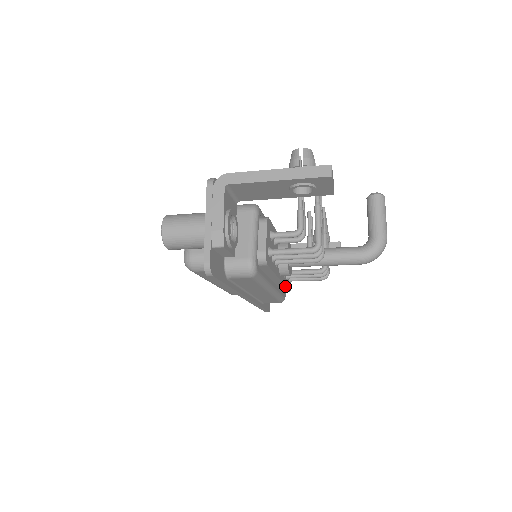
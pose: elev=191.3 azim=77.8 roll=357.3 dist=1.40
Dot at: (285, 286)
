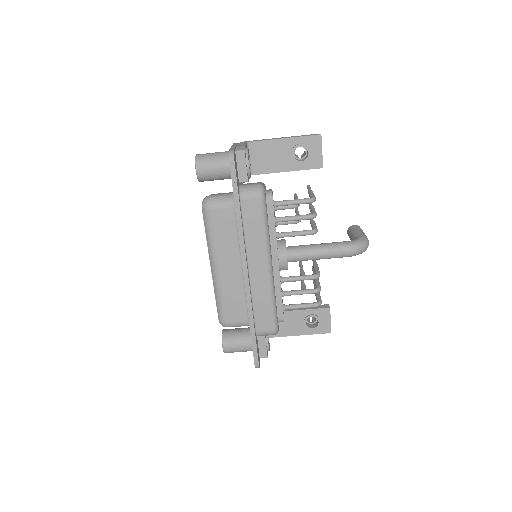
Dot at: occluded
